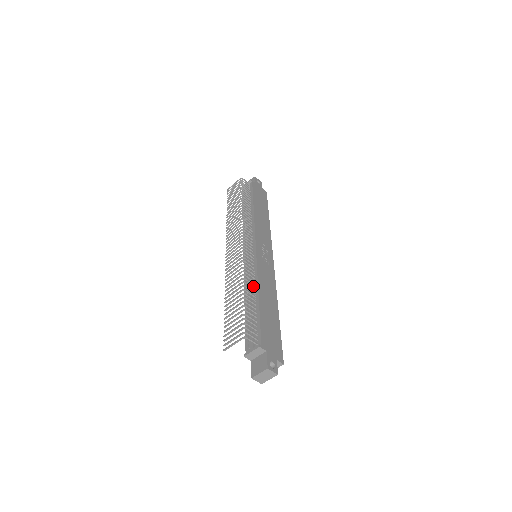
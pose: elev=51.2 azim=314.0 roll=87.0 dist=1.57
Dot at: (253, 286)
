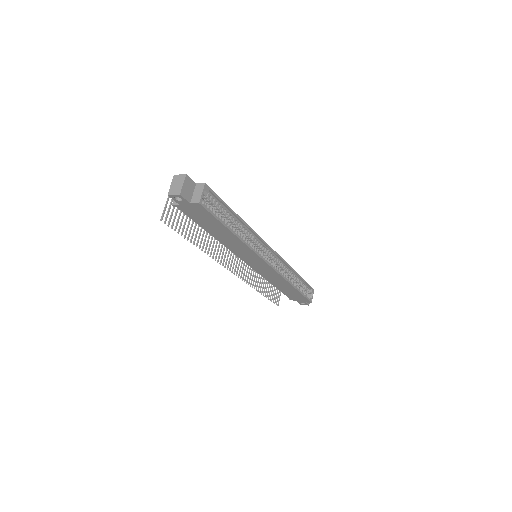
Dot at: occluded
